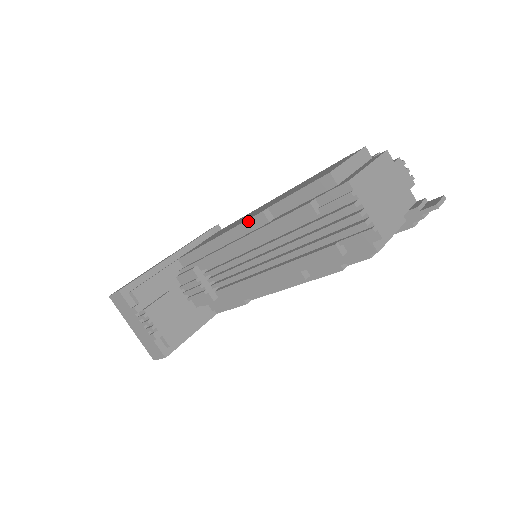
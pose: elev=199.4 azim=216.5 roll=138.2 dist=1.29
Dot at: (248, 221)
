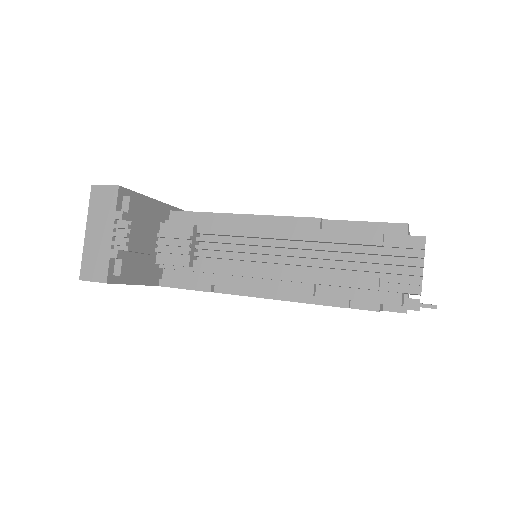
Dot at: (297, 218)
